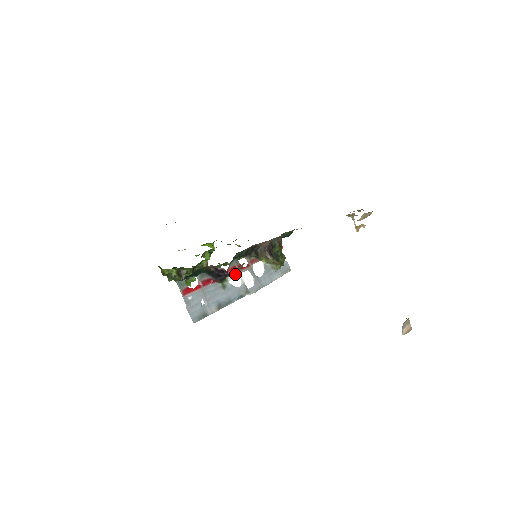
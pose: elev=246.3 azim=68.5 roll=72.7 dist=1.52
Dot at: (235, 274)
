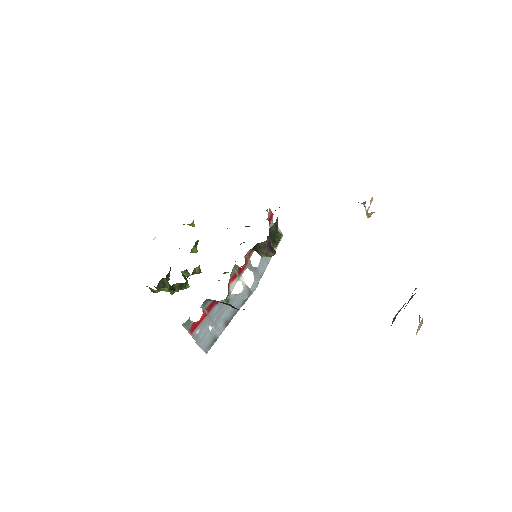
Dot at: occluded
